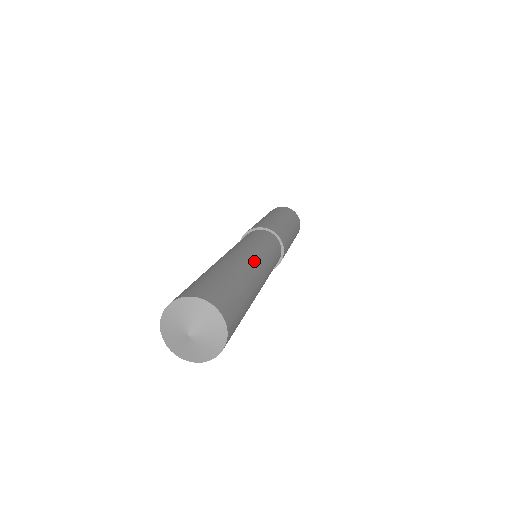
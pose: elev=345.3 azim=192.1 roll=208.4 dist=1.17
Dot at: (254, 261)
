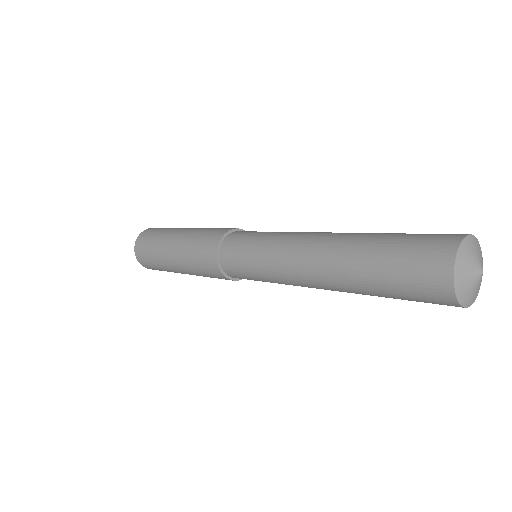
Dot at: (320, 234)
